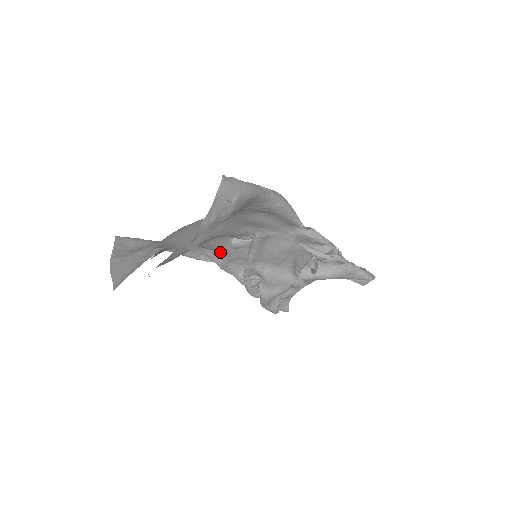
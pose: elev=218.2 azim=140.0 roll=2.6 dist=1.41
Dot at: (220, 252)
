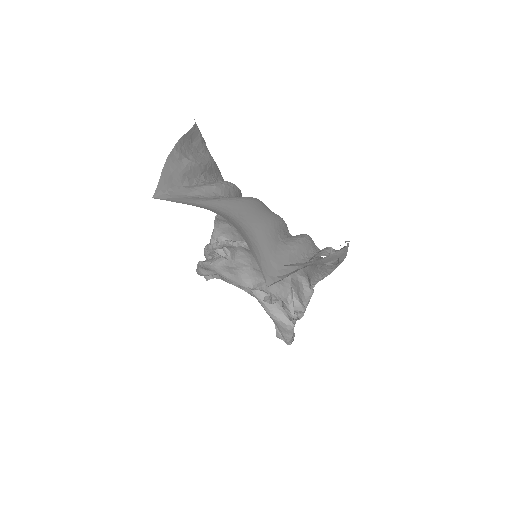
Dot at: occluded
